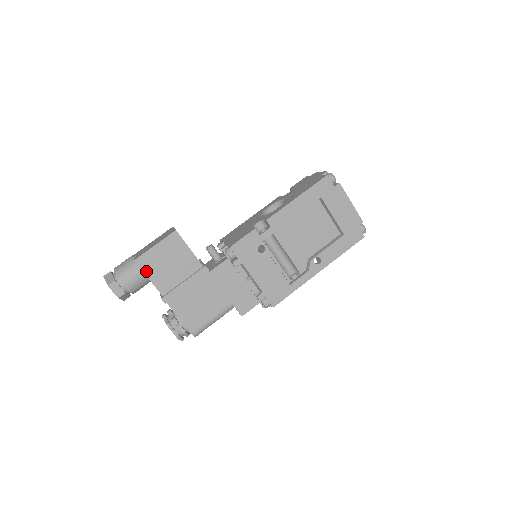
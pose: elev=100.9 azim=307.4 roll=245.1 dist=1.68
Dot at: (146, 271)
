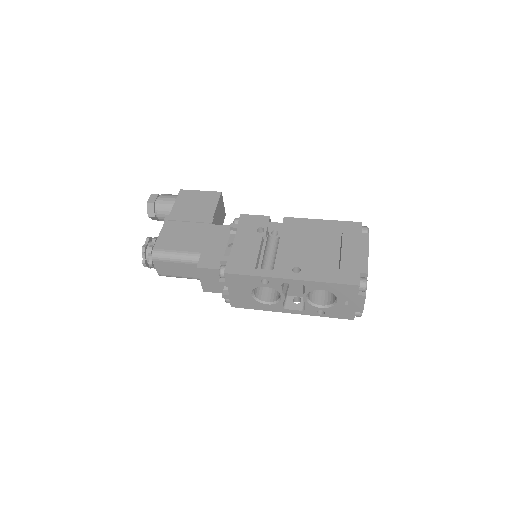
Dot at: (179, 198)
